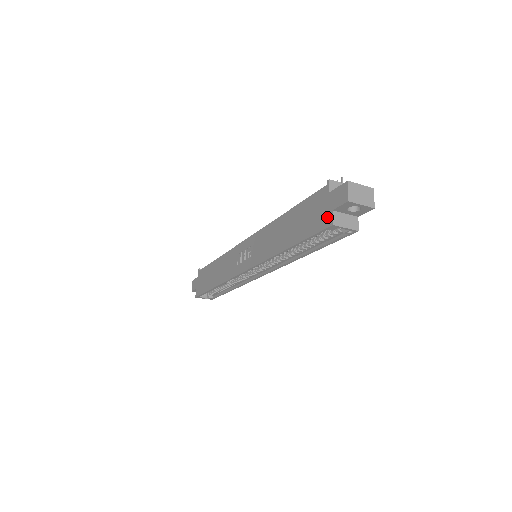
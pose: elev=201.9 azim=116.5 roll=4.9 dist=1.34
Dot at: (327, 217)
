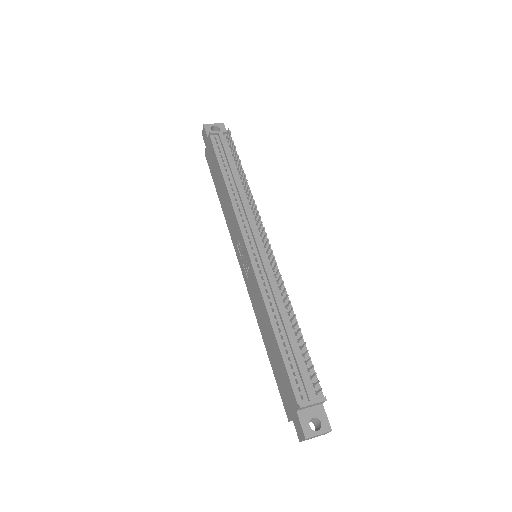
Dot at: (288, 412)
